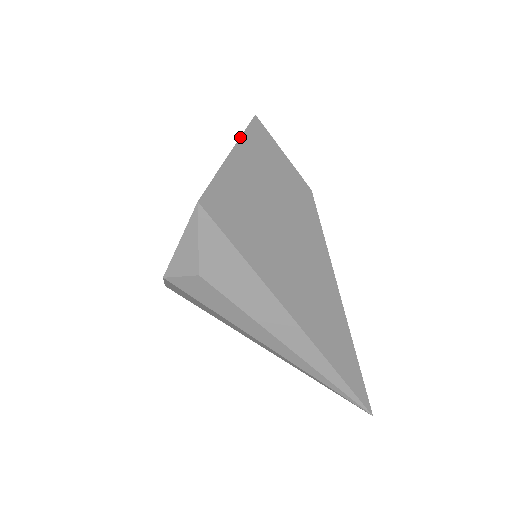
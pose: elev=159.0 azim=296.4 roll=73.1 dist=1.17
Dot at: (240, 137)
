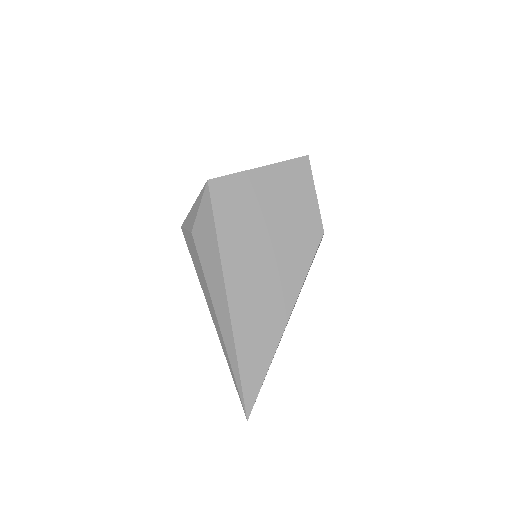
Dot at: (280, 162)
